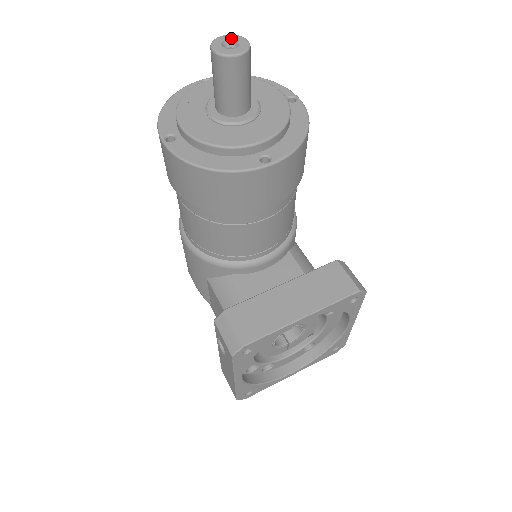
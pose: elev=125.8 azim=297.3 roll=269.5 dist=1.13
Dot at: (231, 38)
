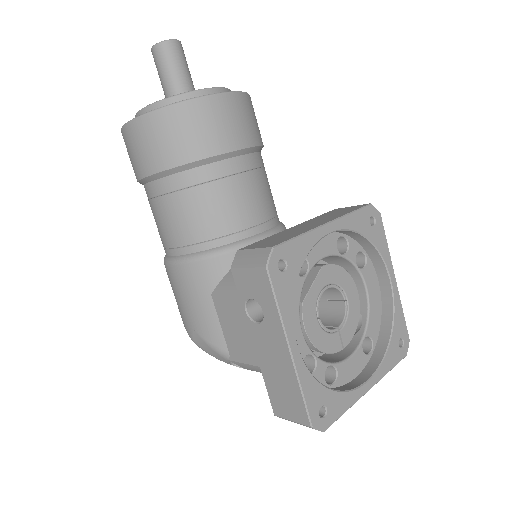
Dot at: occluded
